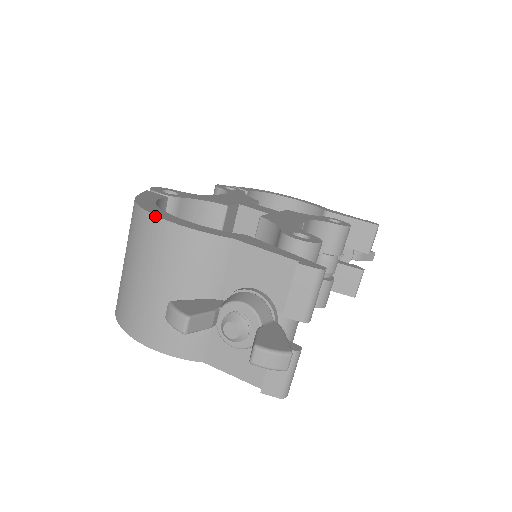
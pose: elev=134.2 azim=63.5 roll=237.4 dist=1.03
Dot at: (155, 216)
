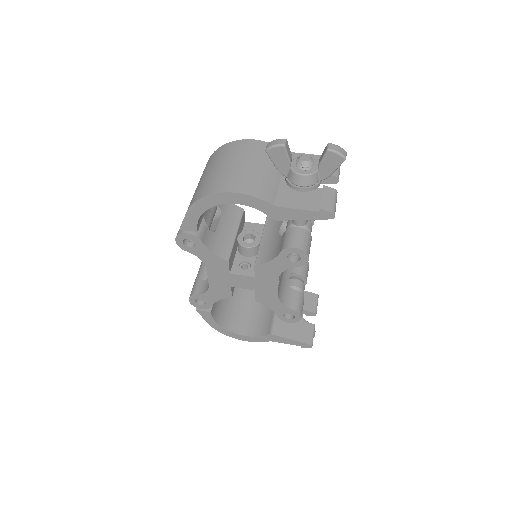
Dot at: (240, 140)
